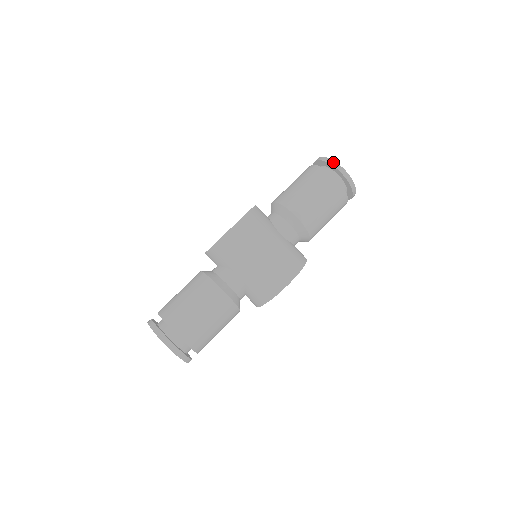
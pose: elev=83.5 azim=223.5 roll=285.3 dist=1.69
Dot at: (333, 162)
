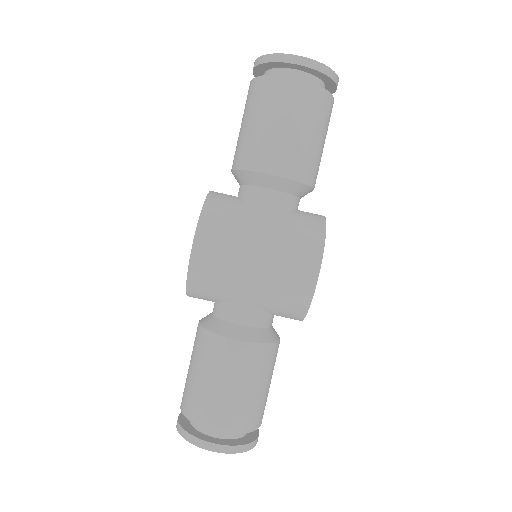
Dot at: (274, 56)
